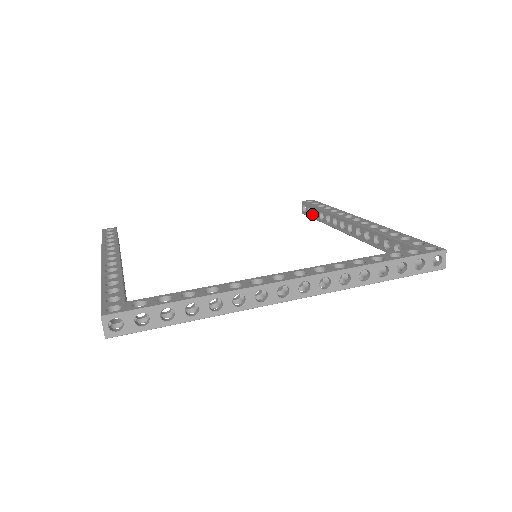
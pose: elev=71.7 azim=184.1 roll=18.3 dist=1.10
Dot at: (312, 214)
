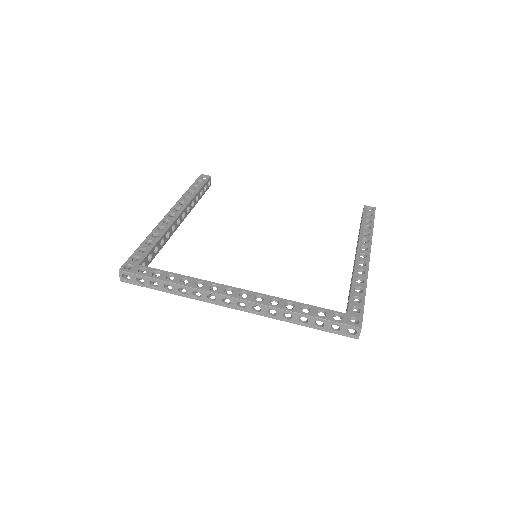
Dot at: (360, 223)
